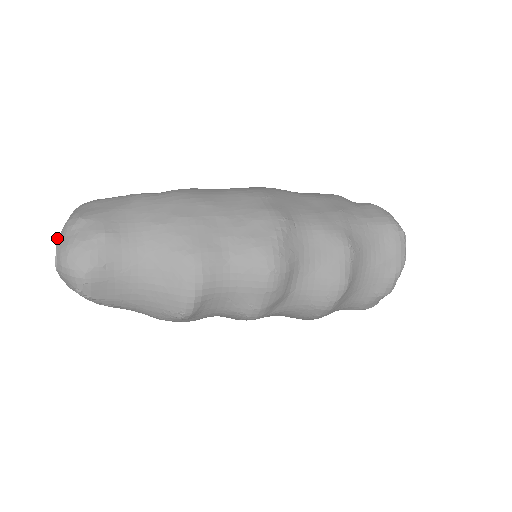
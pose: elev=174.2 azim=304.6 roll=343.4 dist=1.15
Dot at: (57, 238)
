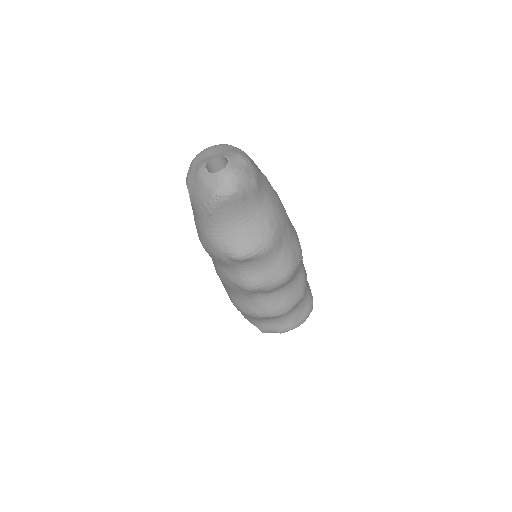
Dot at: (228, 155)
